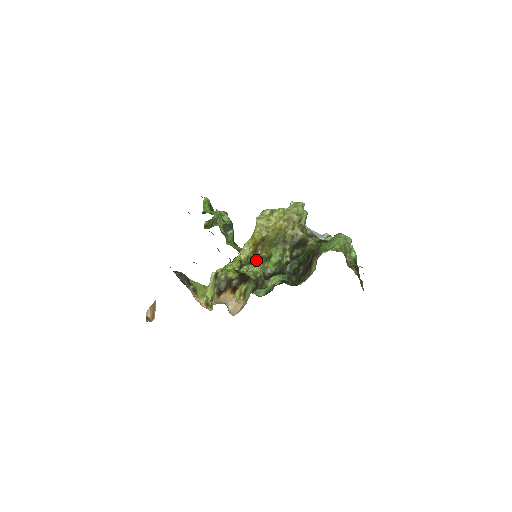
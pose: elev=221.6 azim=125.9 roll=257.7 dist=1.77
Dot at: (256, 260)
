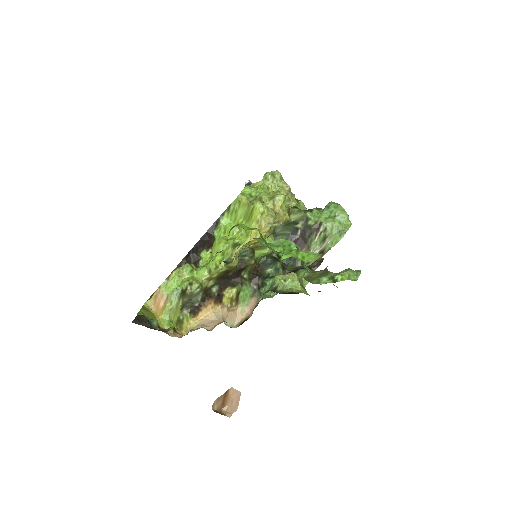
Dot at: occluded
